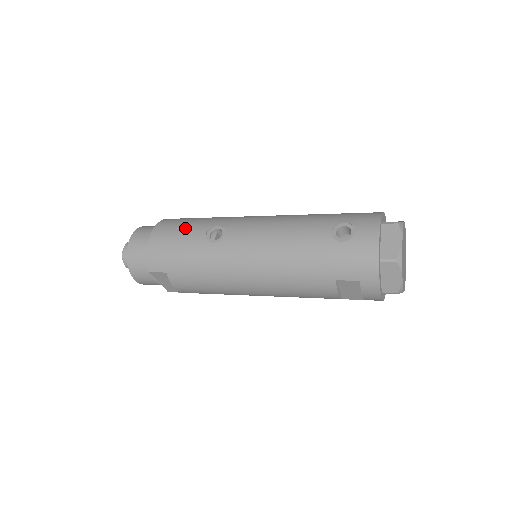
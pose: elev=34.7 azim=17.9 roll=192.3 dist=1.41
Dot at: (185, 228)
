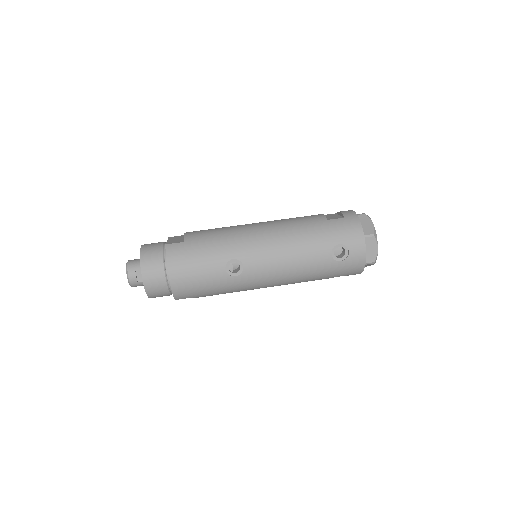
Dot at: (202, 266)
